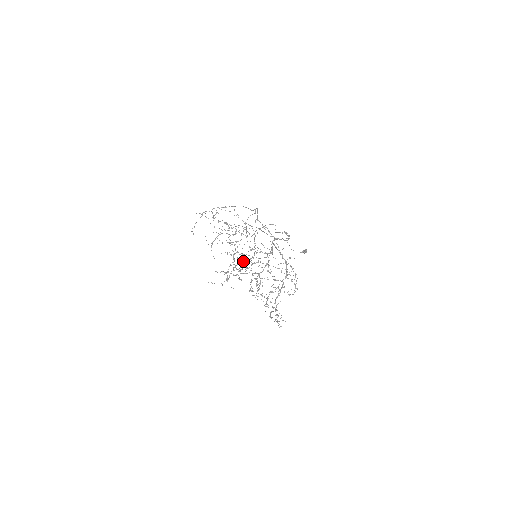
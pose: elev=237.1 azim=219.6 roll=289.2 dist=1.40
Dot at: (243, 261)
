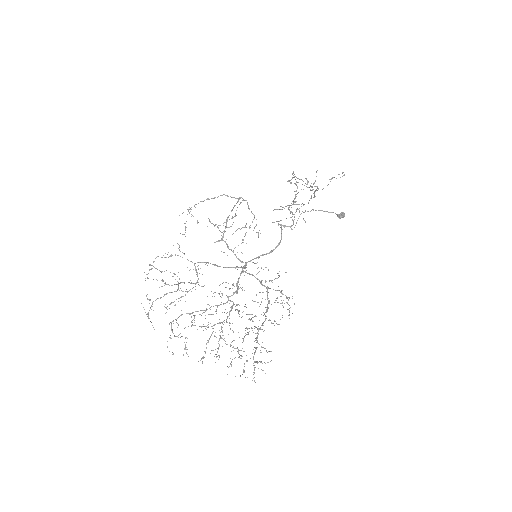
Dot at: occluded
